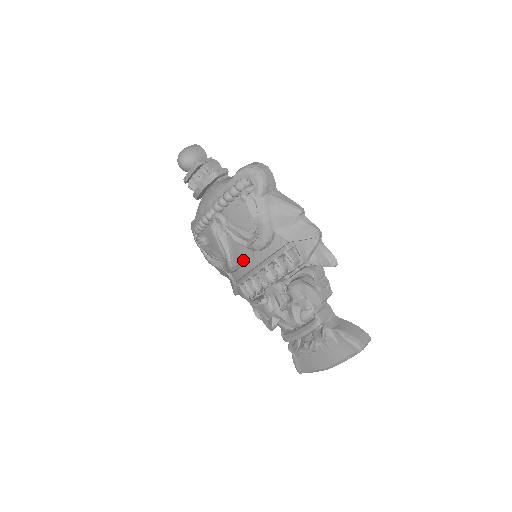
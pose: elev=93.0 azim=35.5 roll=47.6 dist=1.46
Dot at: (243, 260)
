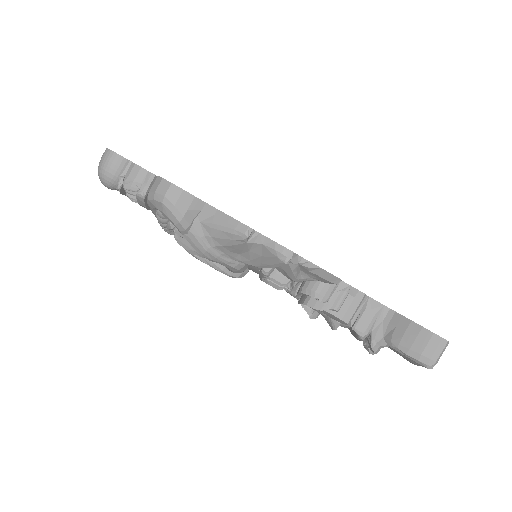
Dot at: occluded
